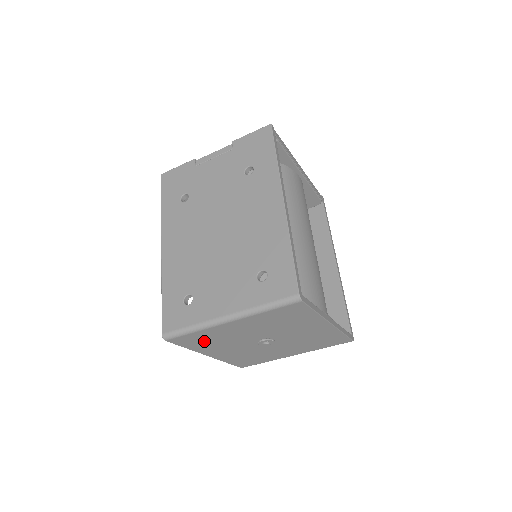
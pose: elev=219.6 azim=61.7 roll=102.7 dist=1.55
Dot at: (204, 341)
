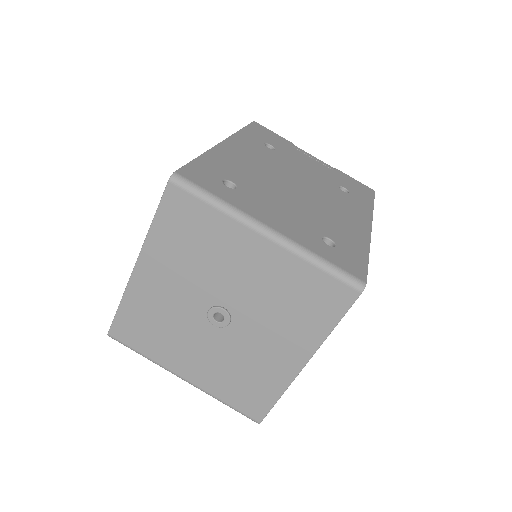
Dot at: (187, 235)
